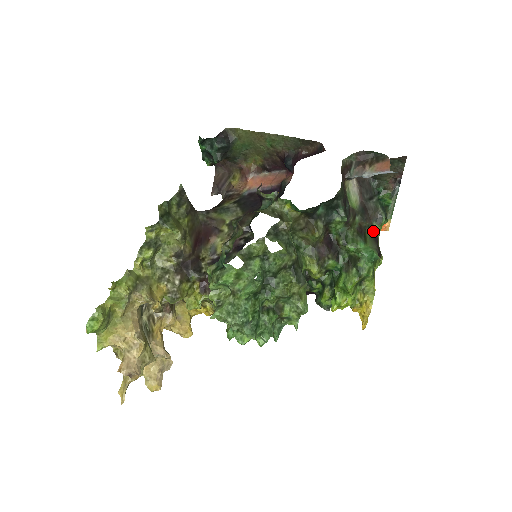
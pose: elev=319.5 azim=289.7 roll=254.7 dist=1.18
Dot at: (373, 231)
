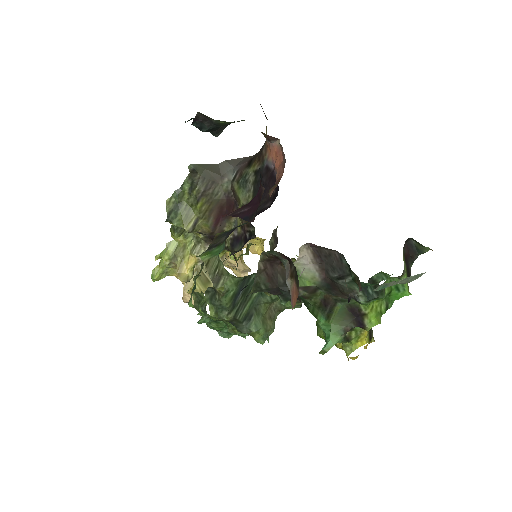
Dot at: (352, 304)
